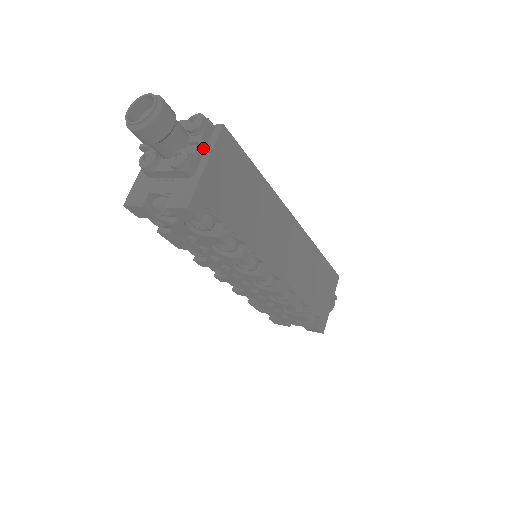
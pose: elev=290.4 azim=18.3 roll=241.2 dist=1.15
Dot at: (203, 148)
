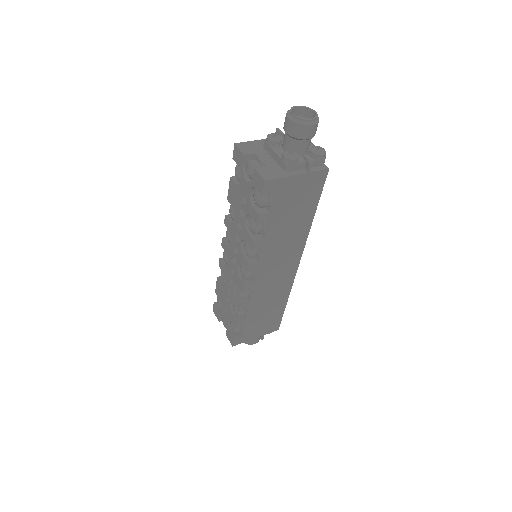
Dot at: (307, 166)
